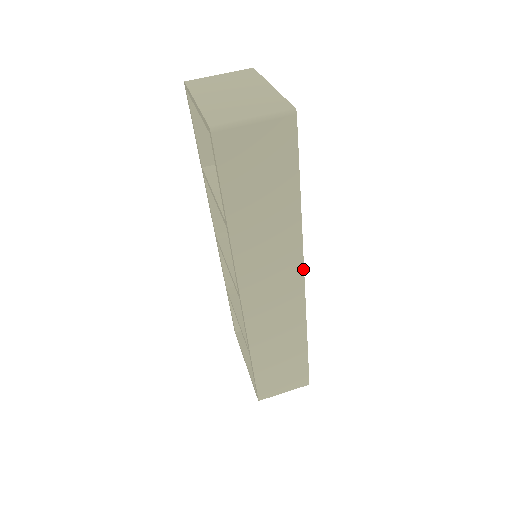
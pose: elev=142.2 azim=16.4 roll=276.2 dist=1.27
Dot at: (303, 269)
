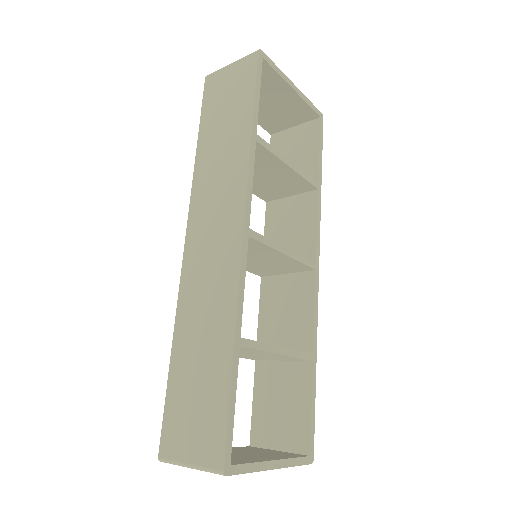
Dot at: (245, 209)
